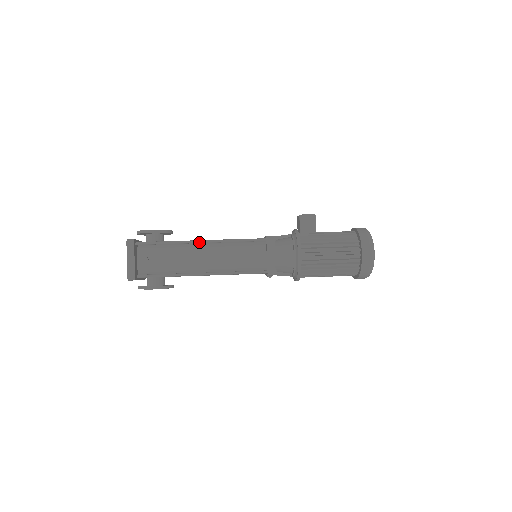
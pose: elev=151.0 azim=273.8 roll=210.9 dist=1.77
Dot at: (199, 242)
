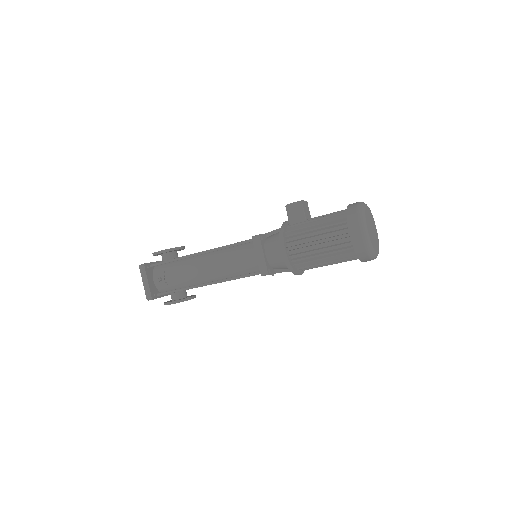
Dot at: (197, 255)
